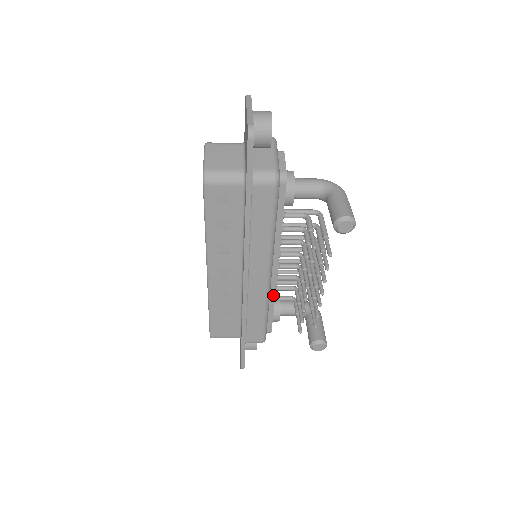
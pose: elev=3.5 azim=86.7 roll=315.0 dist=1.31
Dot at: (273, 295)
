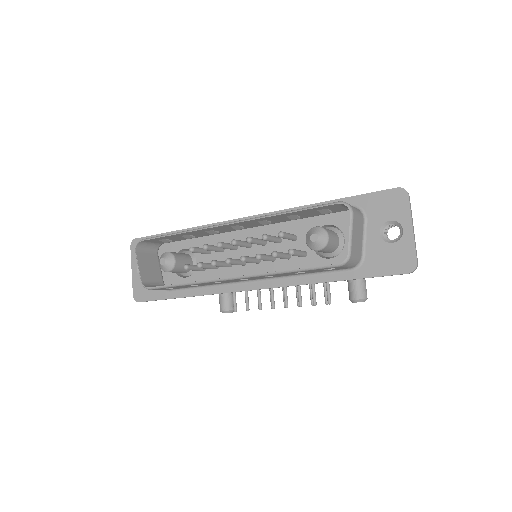
Dot at: occluded
